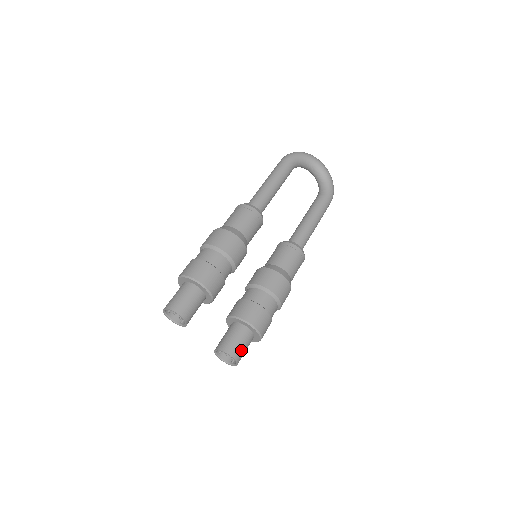
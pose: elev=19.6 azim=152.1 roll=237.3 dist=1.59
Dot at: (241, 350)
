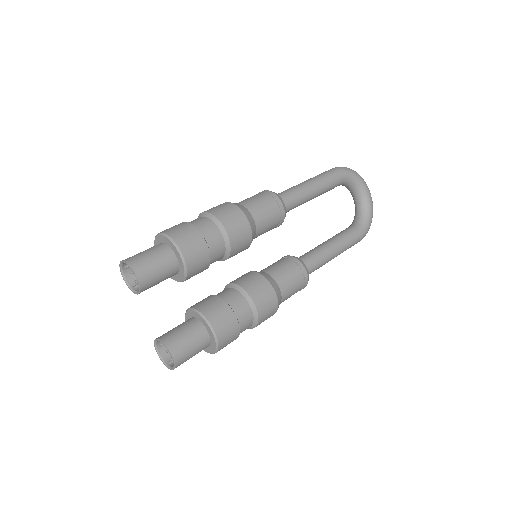
Dot at: (187, 354)
